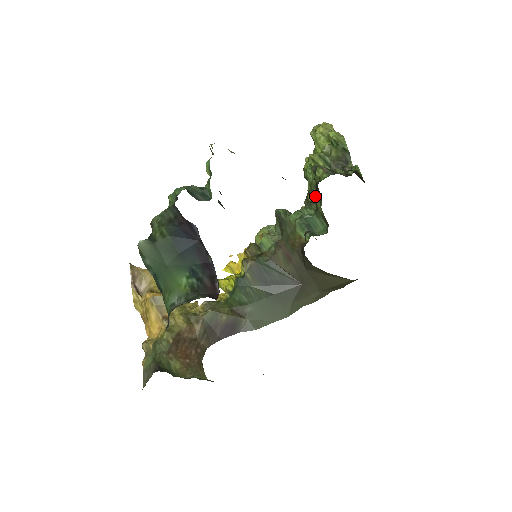
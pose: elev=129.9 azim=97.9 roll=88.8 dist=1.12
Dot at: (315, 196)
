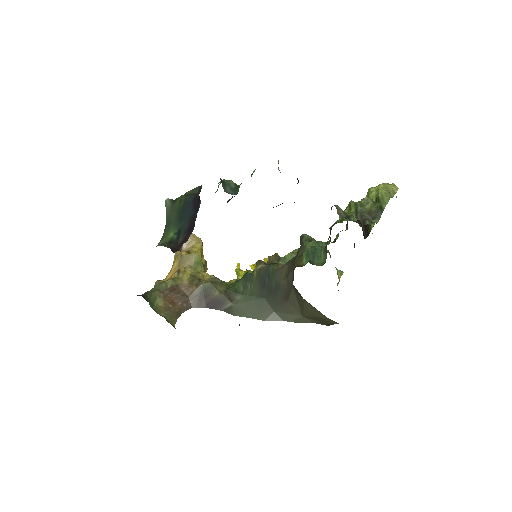
Dot at: occluded
